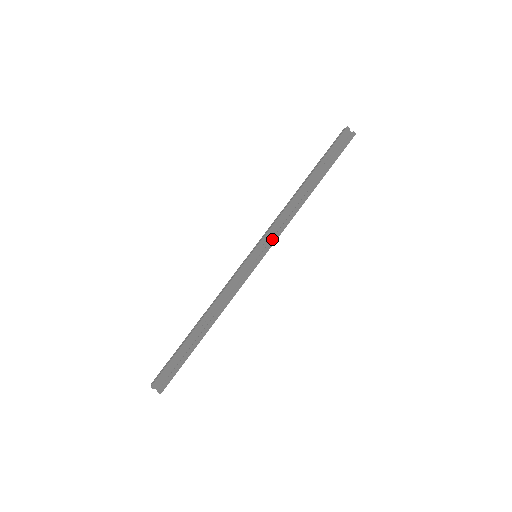
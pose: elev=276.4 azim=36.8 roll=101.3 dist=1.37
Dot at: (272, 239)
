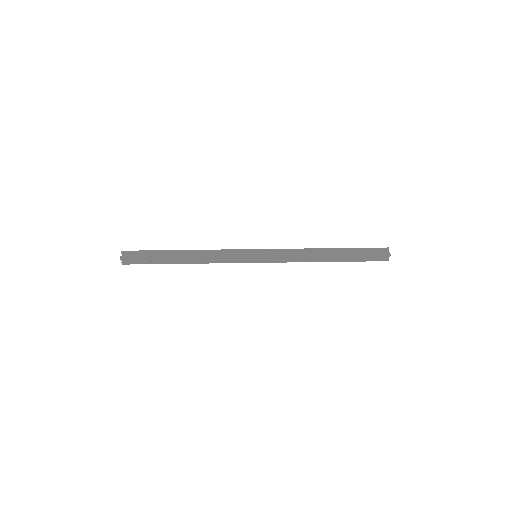
Dot at: (275, 254)
